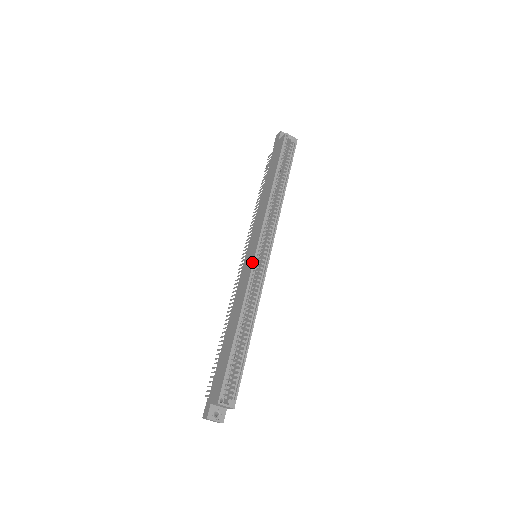
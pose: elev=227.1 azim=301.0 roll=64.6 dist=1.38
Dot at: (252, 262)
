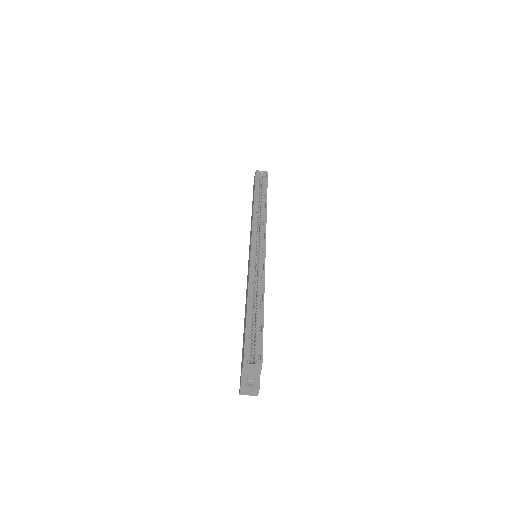
Dot at: (250, 255)
